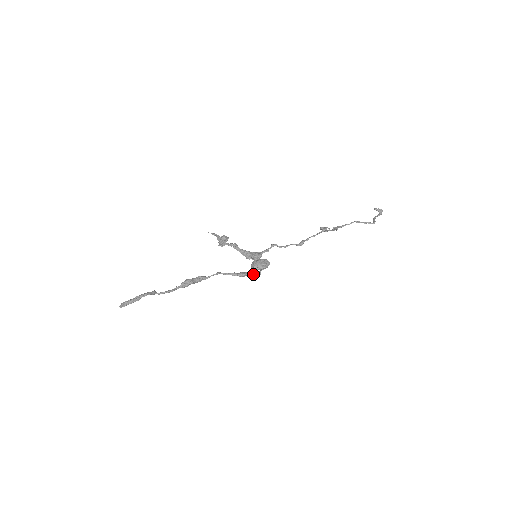
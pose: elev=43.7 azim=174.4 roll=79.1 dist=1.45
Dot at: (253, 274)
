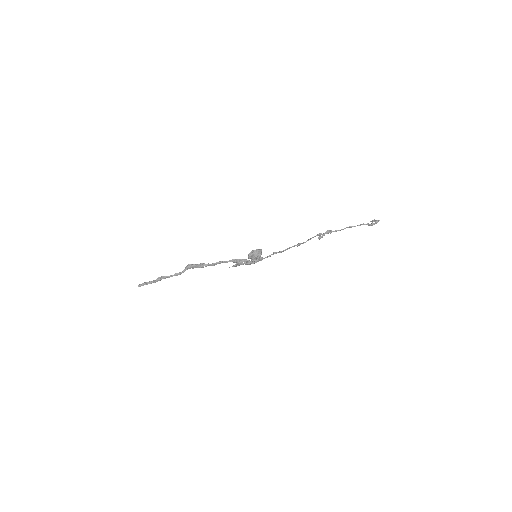
Dot at: (249, 260)
